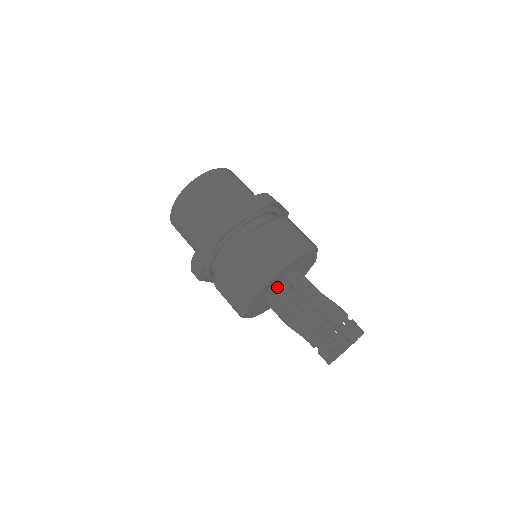
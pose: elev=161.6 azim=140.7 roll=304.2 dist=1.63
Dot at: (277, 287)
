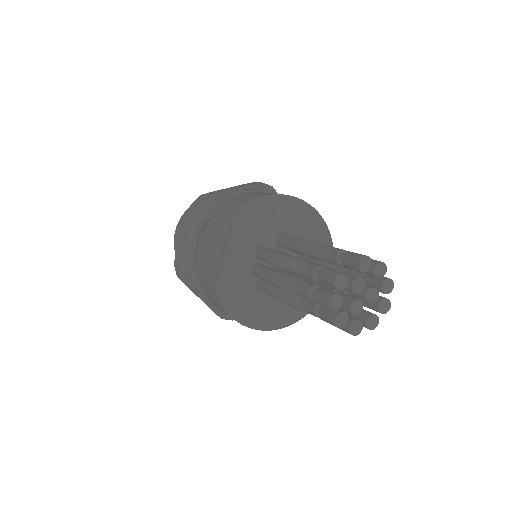
Dot at: (263, 247)
